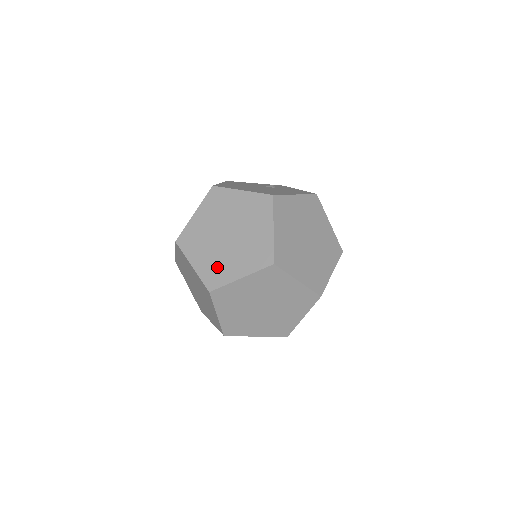
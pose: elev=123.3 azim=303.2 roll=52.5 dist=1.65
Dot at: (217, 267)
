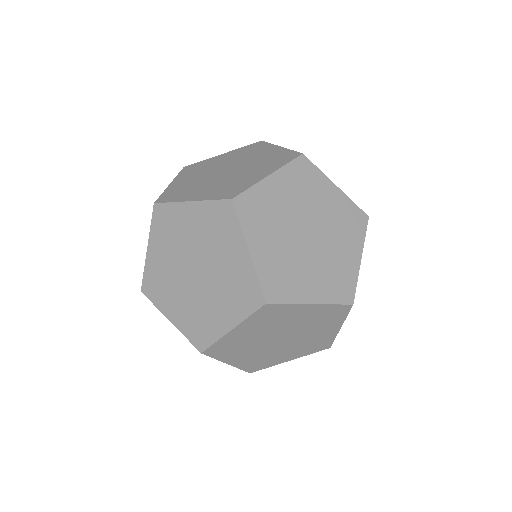
Dot at: (186, 188)
